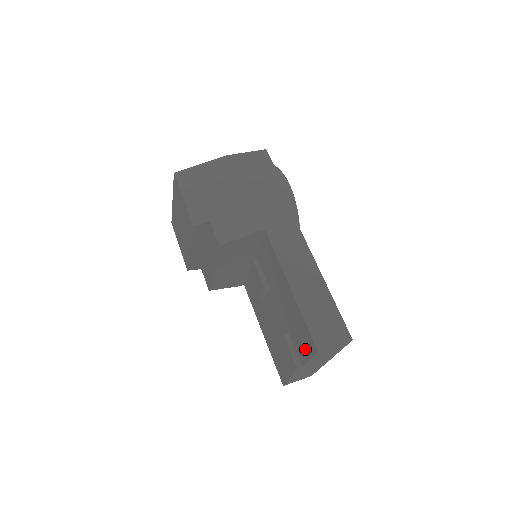
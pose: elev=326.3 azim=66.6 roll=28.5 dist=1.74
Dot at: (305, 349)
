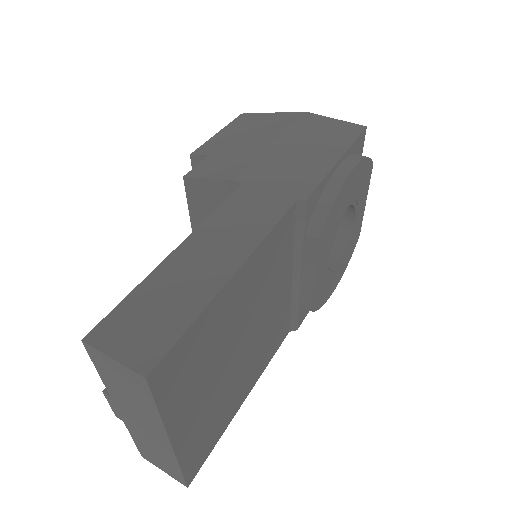
Dot at: occluded
